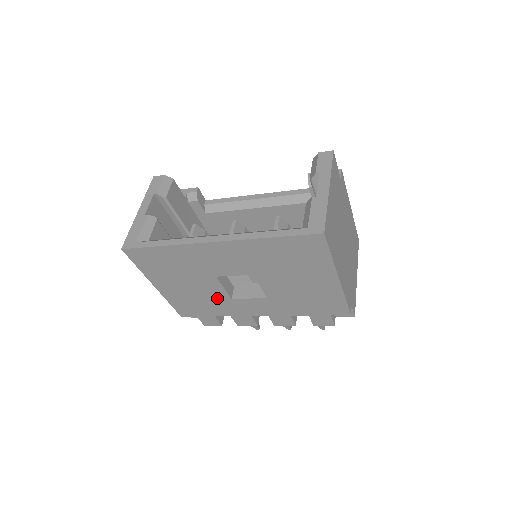
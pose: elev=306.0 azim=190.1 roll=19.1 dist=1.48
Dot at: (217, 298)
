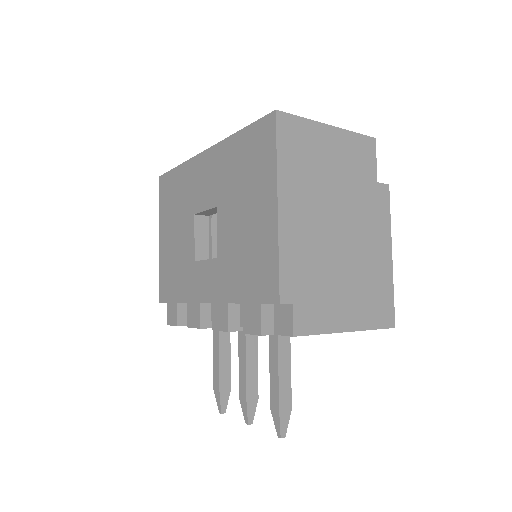
Dot at: (187, 260)
